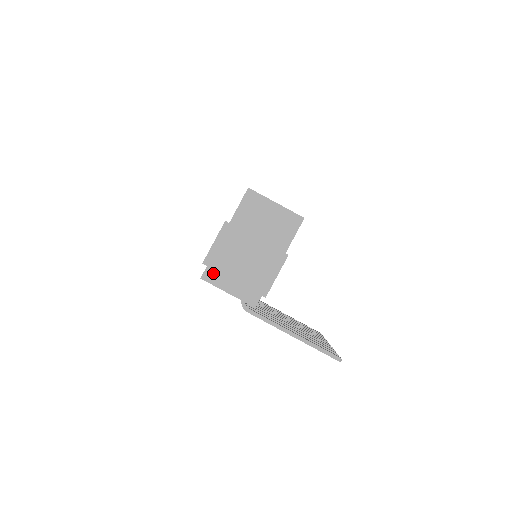
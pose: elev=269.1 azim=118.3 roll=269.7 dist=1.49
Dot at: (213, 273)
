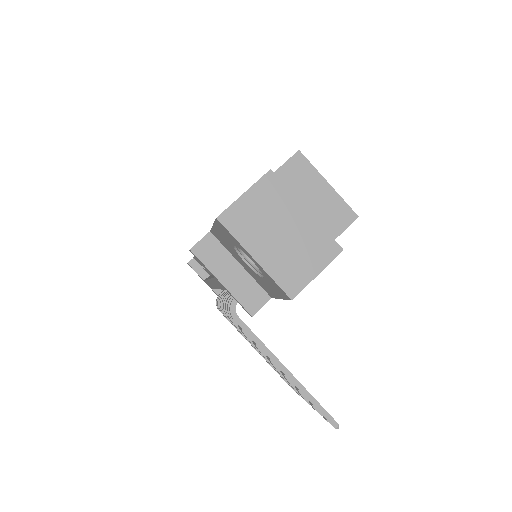
Dot at: (210, 248)
